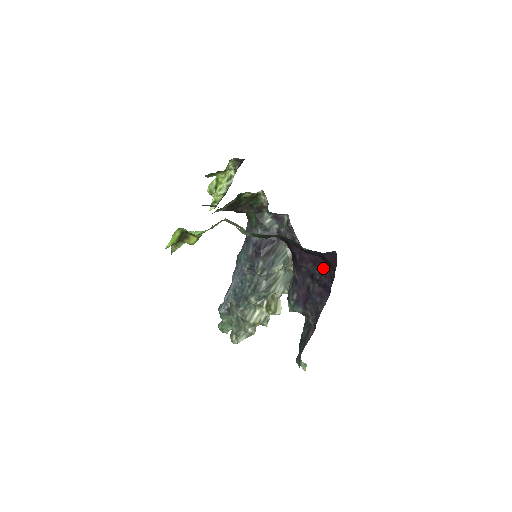
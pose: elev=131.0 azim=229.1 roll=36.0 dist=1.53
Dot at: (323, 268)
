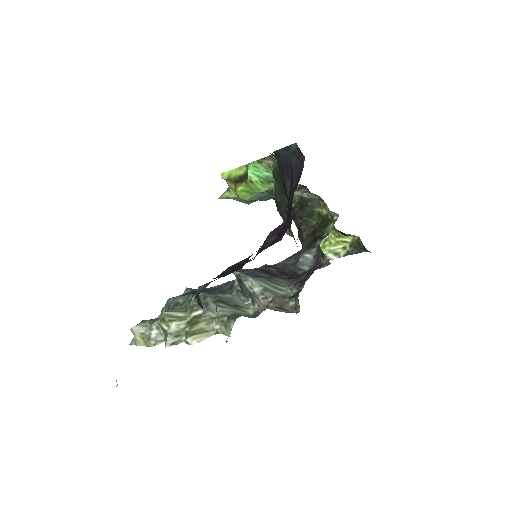
Dot at: occluded
